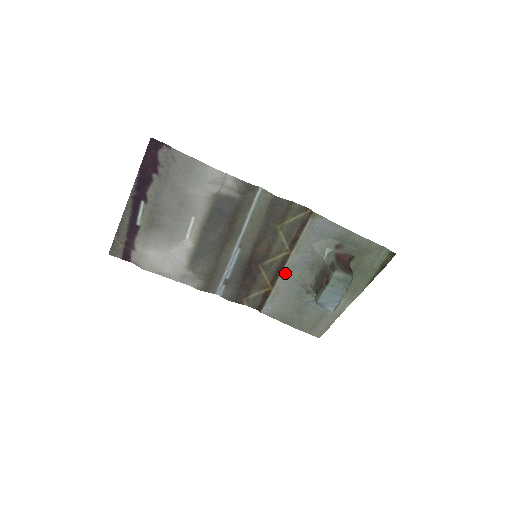
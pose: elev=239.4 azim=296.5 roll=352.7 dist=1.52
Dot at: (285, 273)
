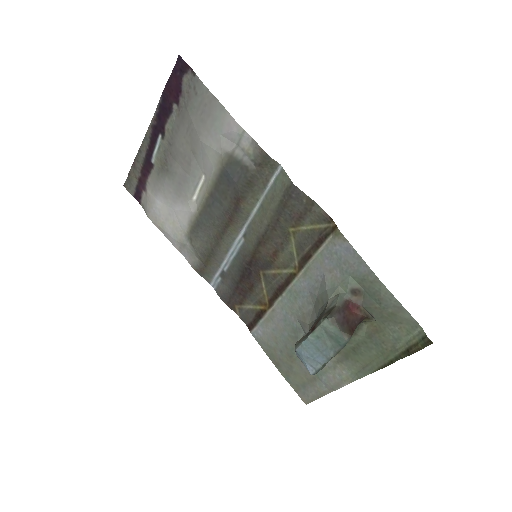
Dot at: (286, 296)
